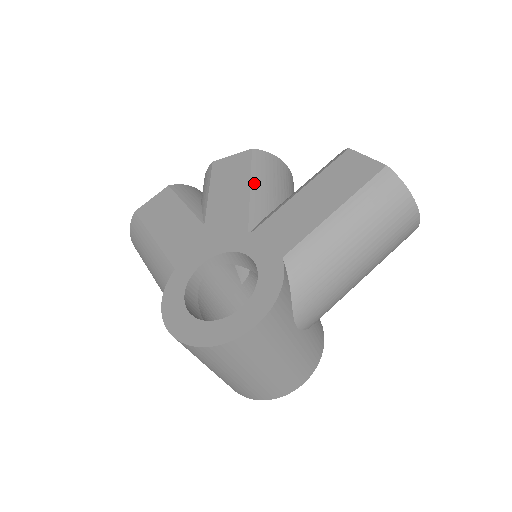
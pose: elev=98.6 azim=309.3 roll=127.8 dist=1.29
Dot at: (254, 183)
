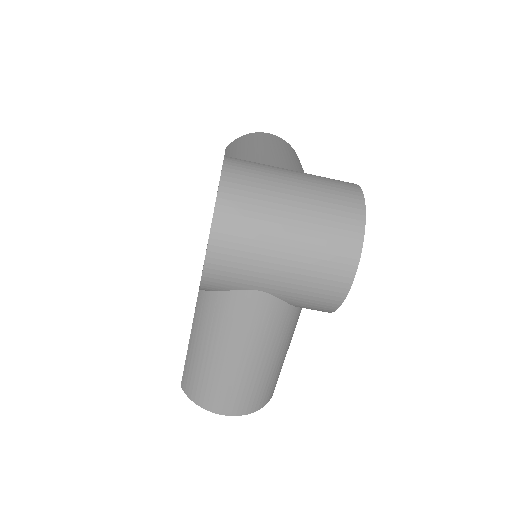
Dot at: occluded
